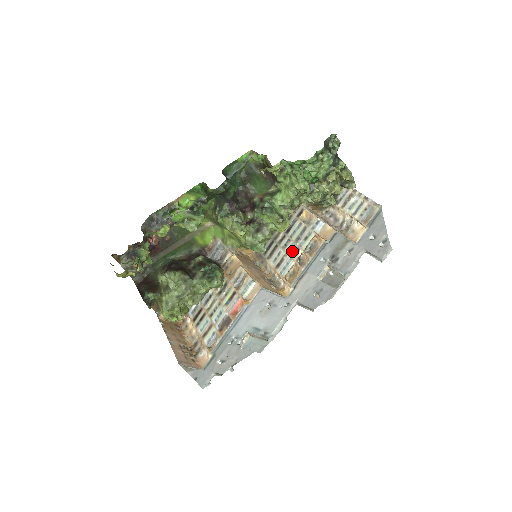
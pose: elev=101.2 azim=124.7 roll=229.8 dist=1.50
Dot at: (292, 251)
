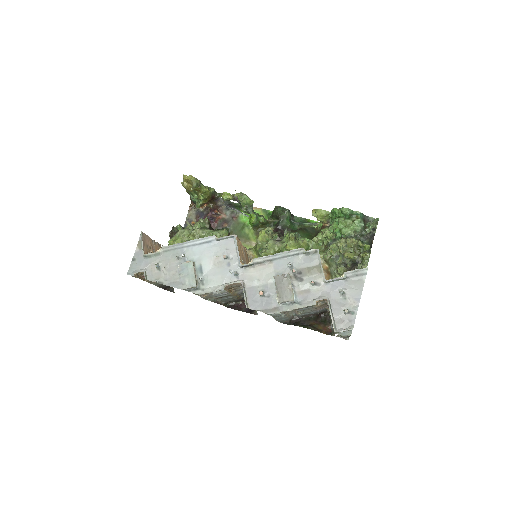
Dot at: occluded
